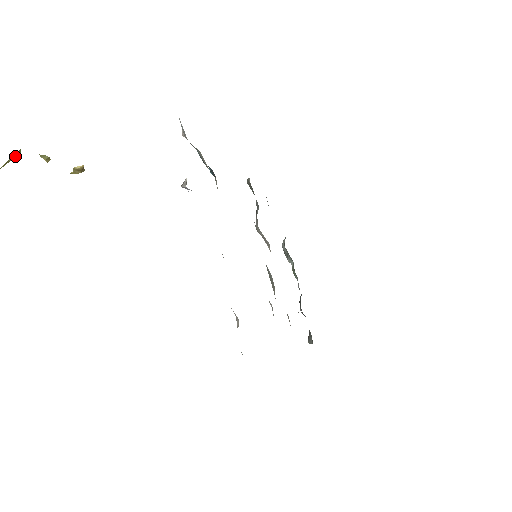
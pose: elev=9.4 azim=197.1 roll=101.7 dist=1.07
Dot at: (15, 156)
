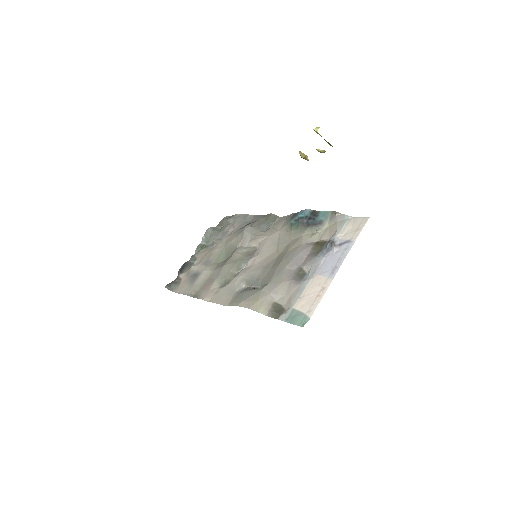
Dot at: (329, 143)
